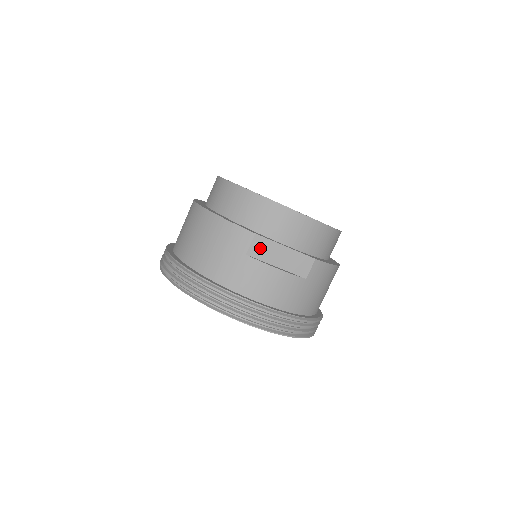
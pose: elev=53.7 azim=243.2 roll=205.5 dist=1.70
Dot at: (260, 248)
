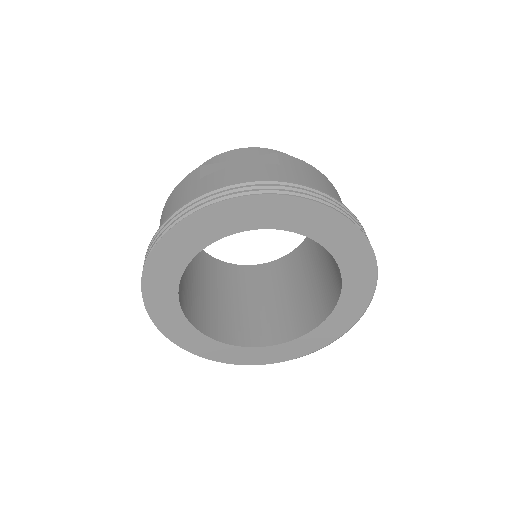
Dot at: (212, 170)
